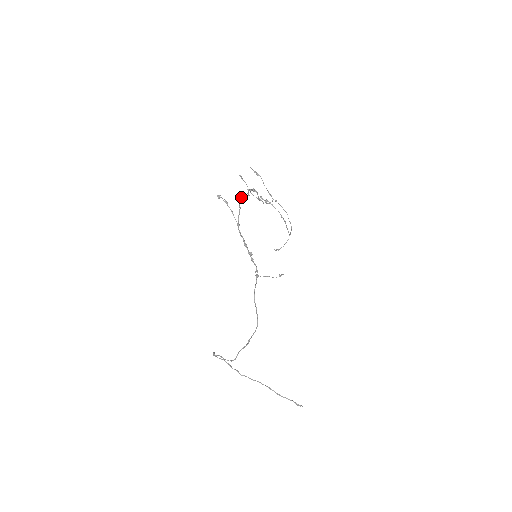
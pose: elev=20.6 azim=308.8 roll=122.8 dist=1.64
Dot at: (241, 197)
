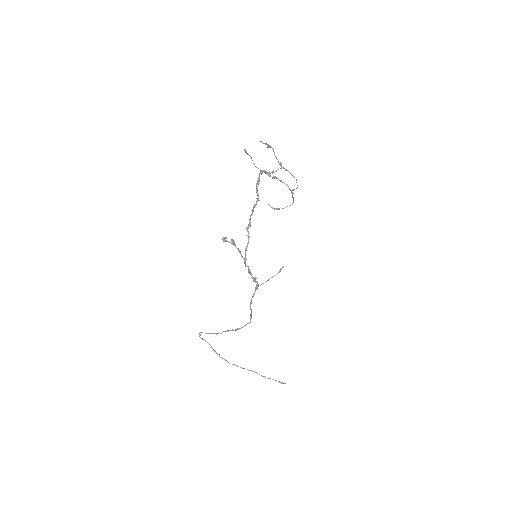
Dot at: (250, 216)
